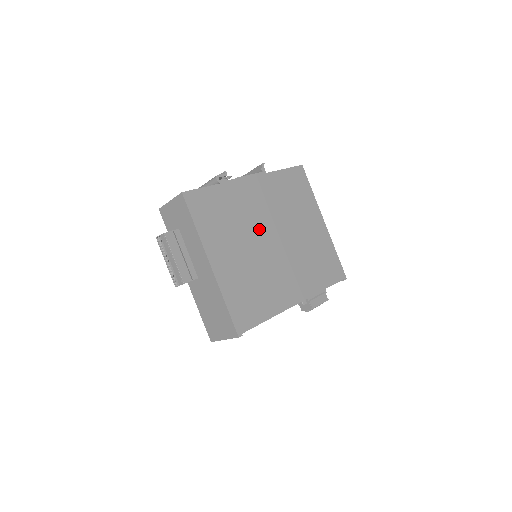
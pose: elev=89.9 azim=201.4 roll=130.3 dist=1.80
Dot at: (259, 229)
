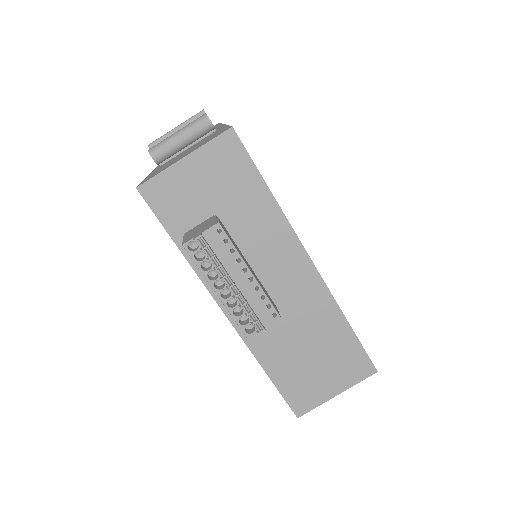
Dot at: occluded
